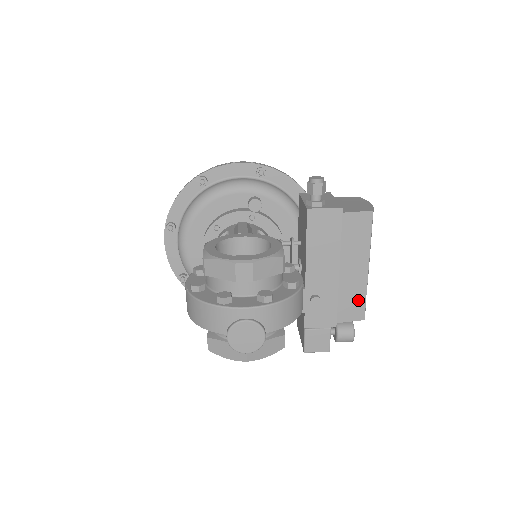
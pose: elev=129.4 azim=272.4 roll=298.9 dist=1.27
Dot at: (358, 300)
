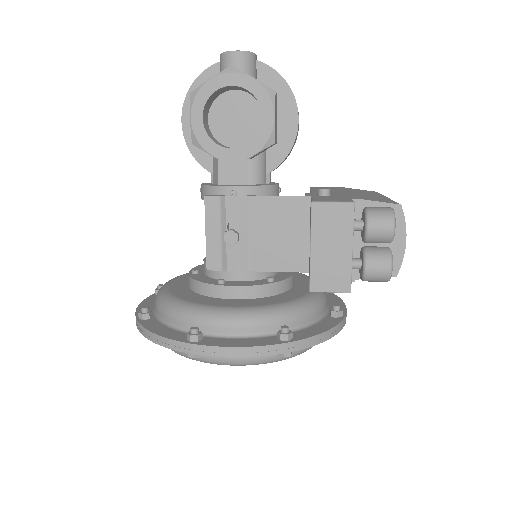
Dot at: occluded
